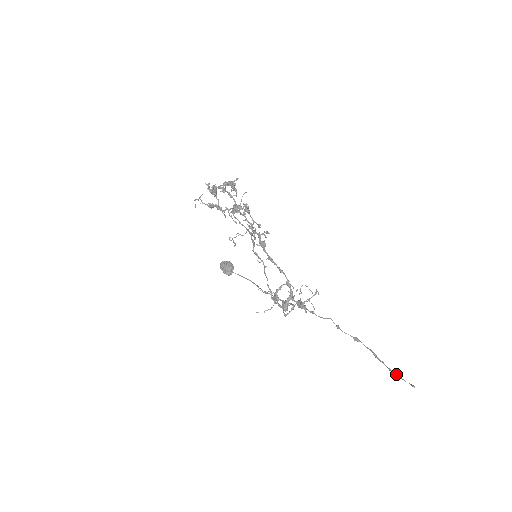
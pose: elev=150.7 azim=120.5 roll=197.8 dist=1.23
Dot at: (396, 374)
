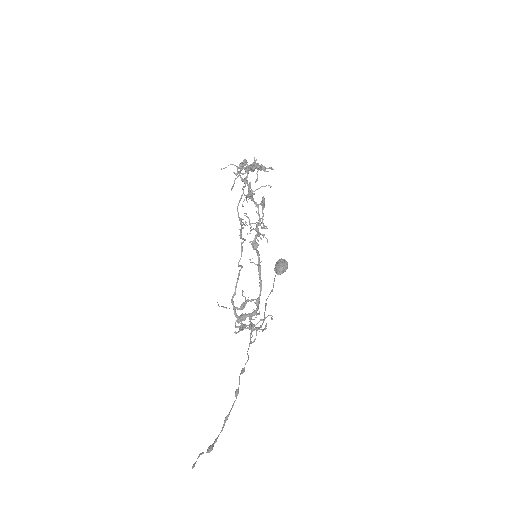
Dot at: (209, 447)
